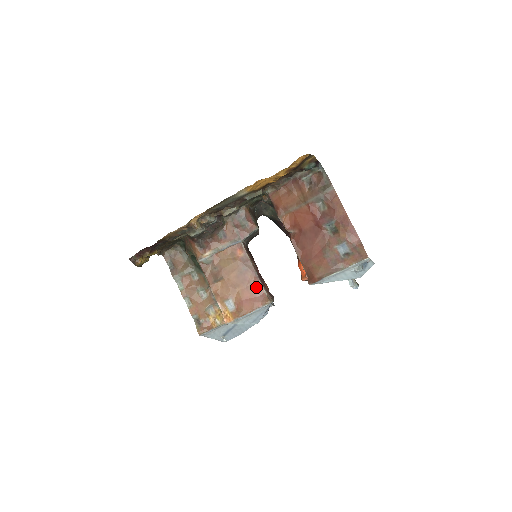
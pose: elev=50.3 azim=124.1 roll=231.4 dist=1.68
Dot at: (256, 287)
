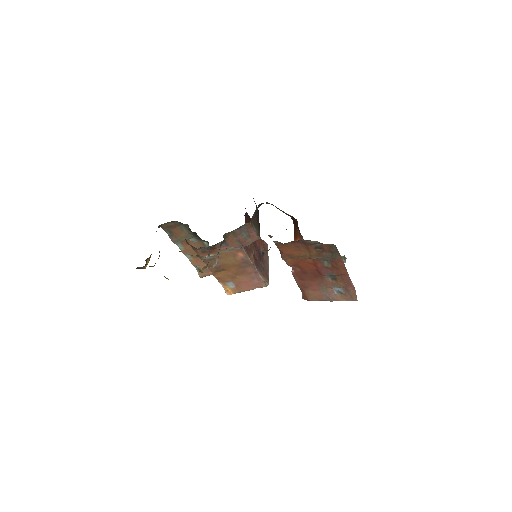
Dot at: (254, 276)
